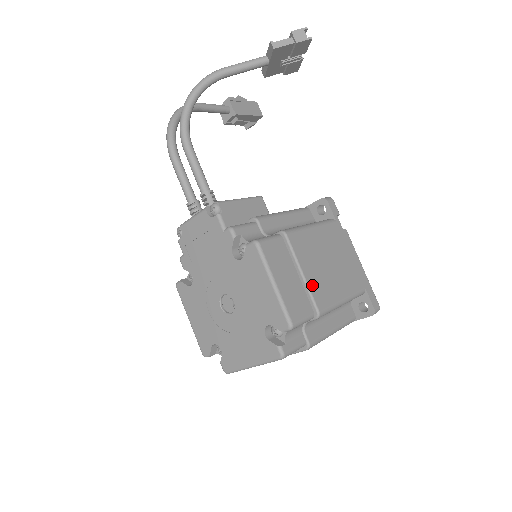
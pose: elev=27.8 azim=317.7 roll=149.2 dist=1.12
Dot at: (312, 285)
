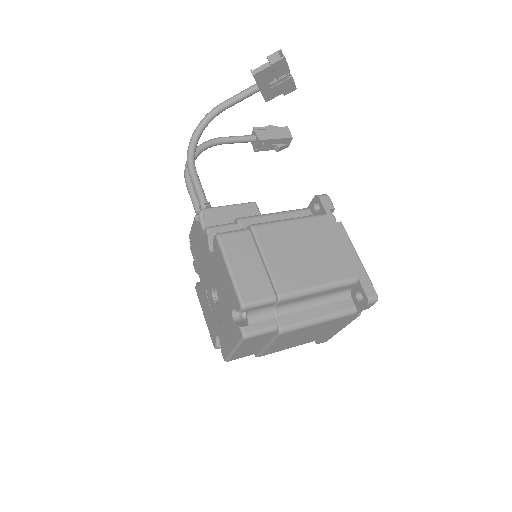
Dot at: (275, 271)
